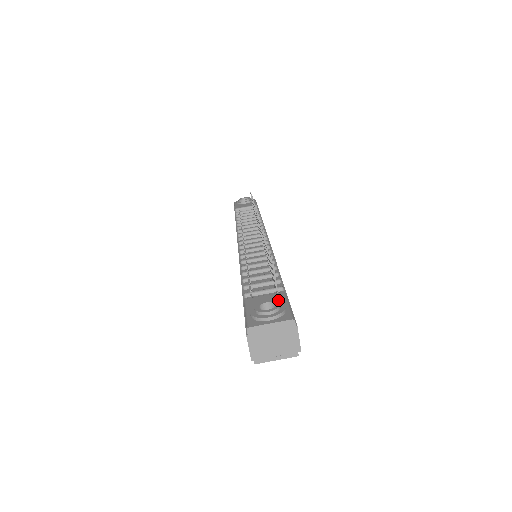
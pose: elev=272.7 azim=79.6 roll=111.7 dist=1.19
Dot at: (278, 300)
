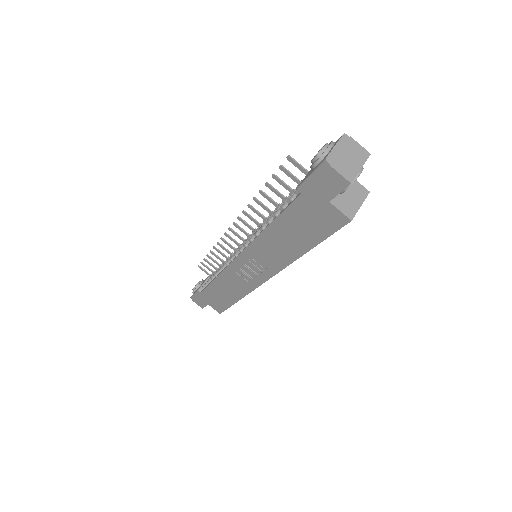
Dot at: occluded
